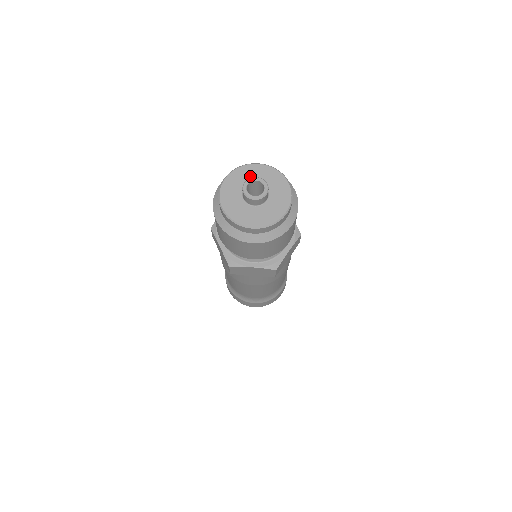
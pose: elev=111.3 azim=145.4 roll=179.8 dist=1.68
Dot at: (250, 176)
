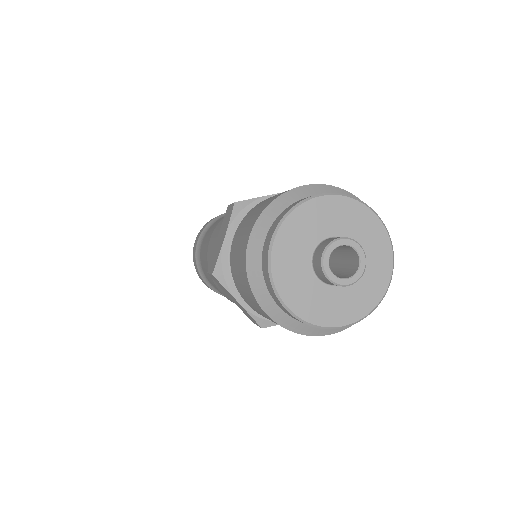
Dot at: (352, 226)
